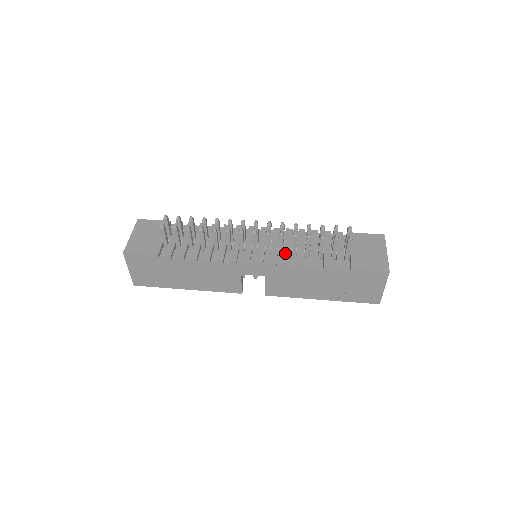
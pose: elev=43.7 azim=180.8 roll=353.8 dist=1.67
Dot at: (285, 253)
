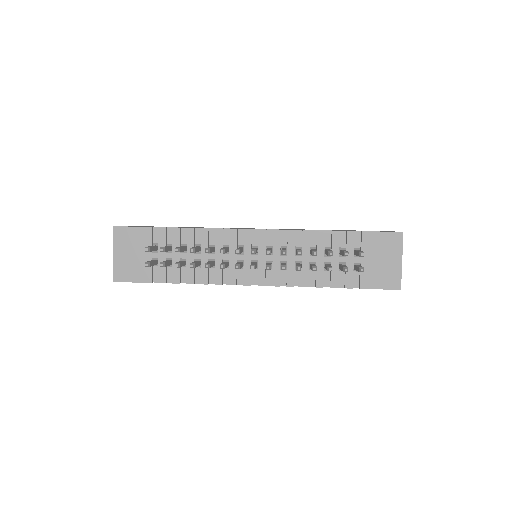
Dot at: (288, 270)
